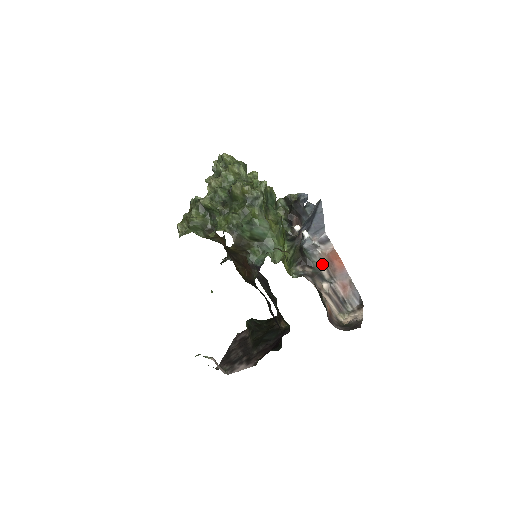
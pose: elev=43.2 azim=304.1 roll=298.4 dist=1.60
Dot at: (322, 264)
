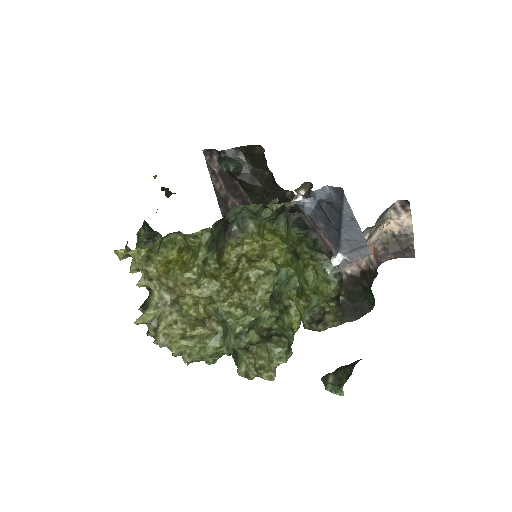
Dot at: occluded
